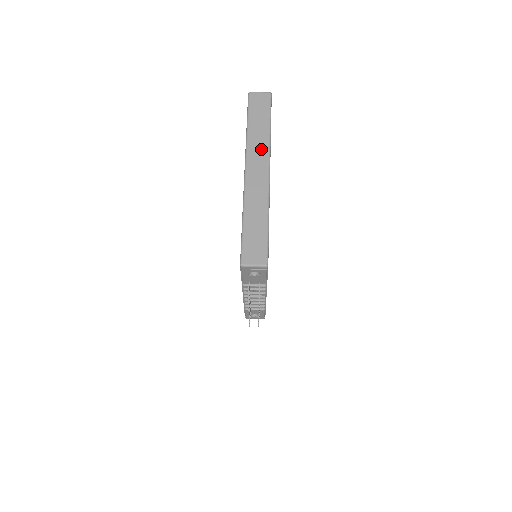
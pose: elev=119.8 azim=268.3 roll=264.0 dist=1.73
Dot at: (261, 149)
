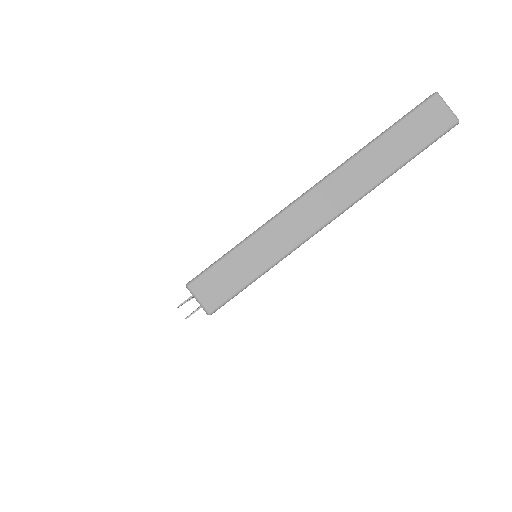
Dot at: (359, 182)
